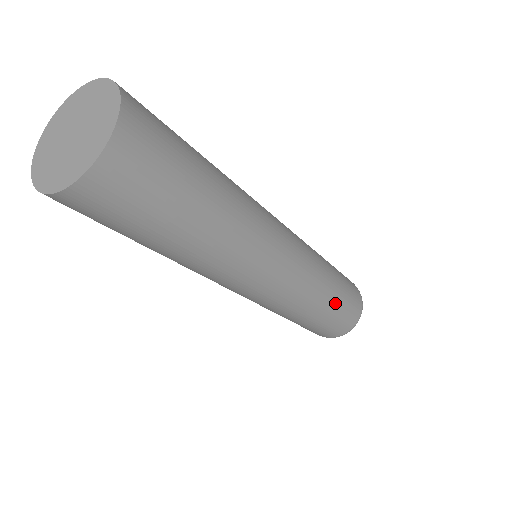
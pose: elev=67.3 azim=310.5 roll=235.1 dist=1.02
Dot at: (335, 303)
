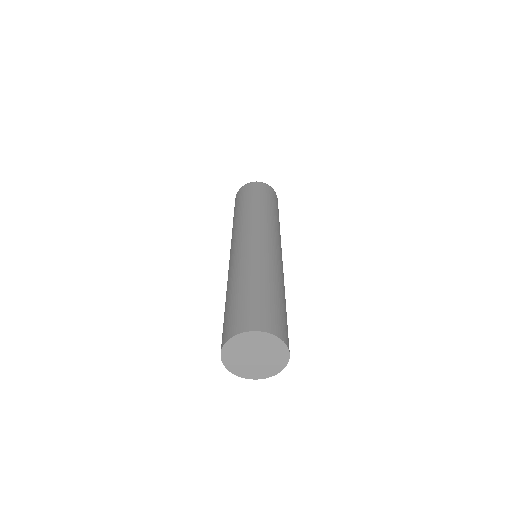
Dot at: occluded
